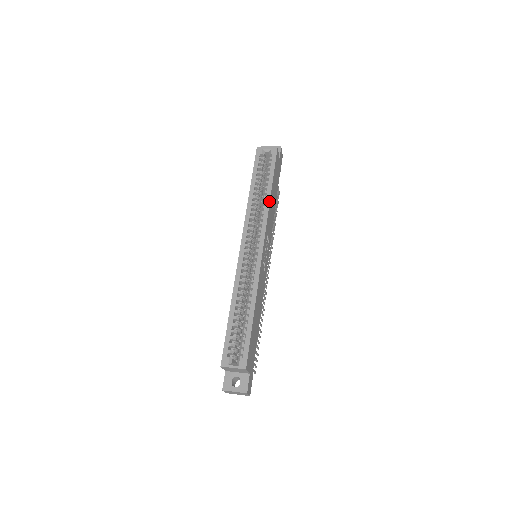
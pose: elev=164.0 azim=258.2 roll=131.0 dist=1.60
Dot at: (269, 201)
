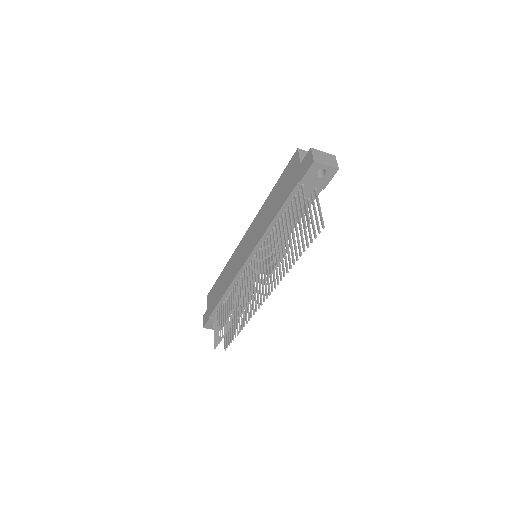
Dot at: occluded
